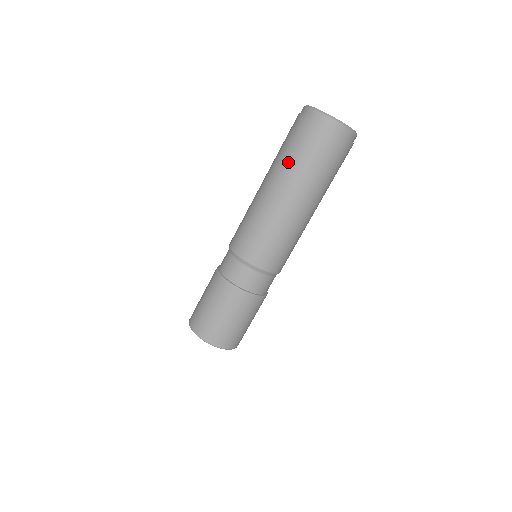
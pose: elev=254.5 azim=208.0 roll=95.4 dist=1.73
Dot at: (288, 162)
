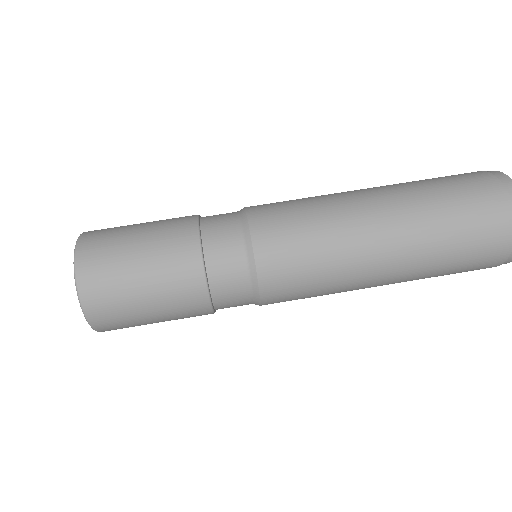
Dot at: (435, 214)
